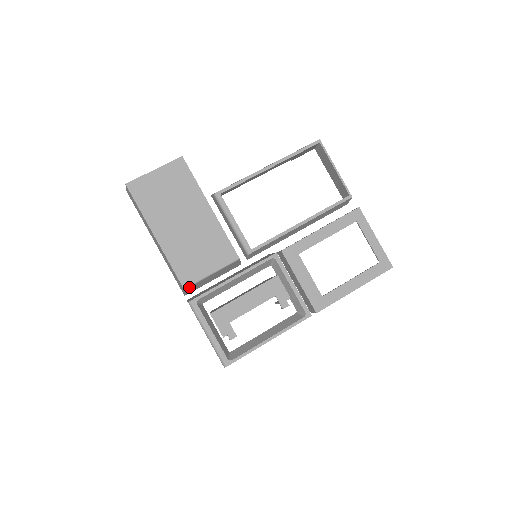
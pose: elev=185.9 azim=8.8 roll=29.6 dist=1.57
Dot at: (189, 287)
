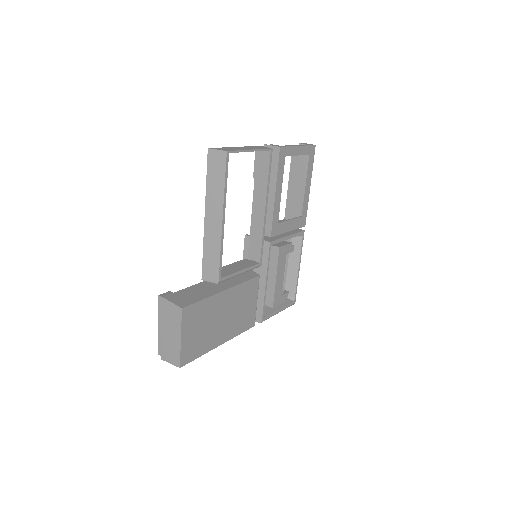
Dot at: (254, 320)
